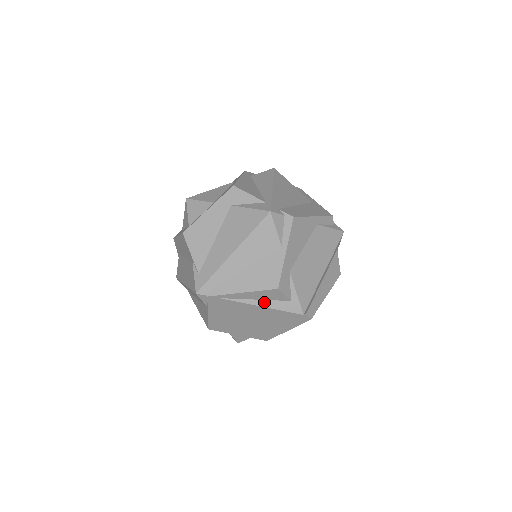
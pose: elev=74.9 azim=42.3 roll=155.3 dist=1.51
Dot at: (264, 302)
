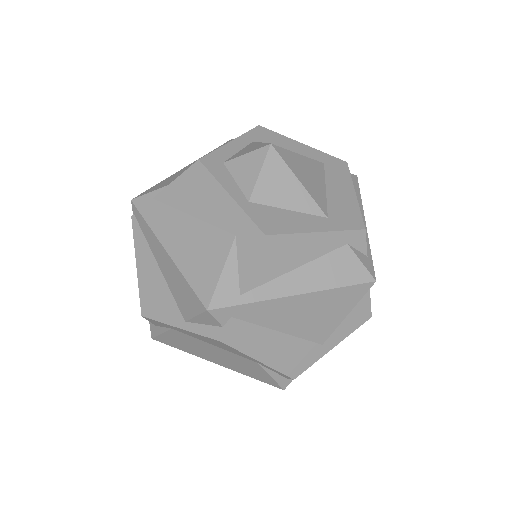
Dot at: occluded
